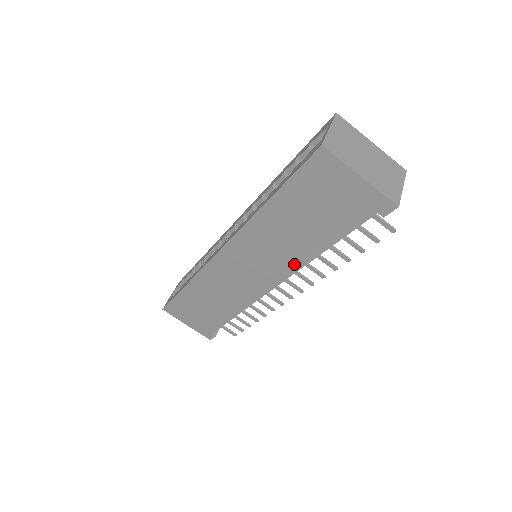
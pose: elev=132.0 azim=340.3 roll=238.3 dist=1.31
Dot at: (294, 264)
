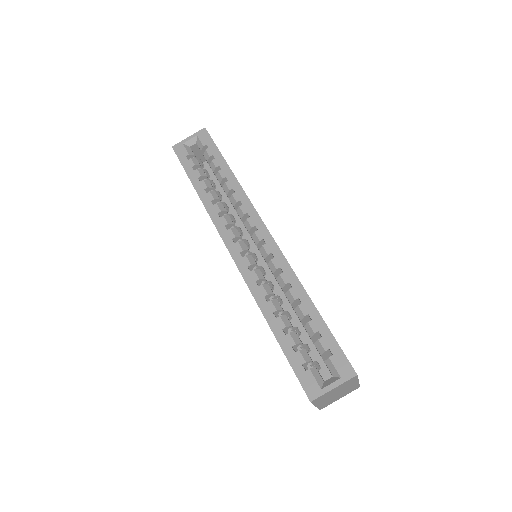
Dot at: occluded
